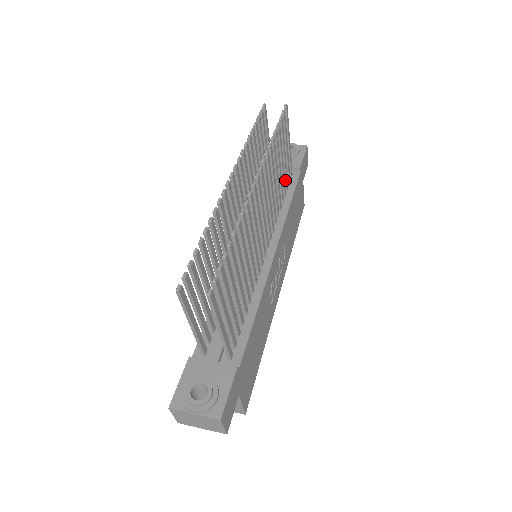
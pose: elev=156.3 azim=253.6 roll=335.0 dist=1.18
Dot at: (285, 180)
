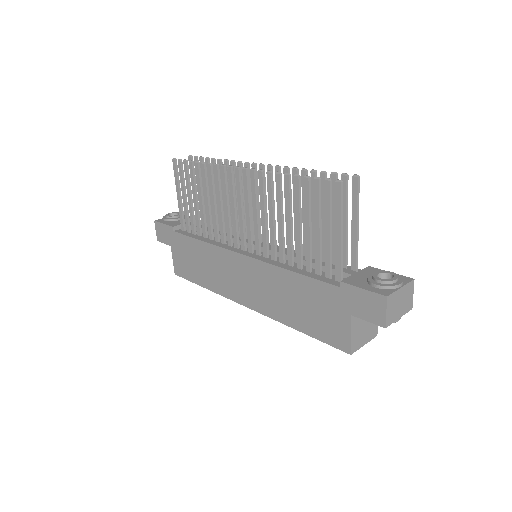
Dot at: occluded
